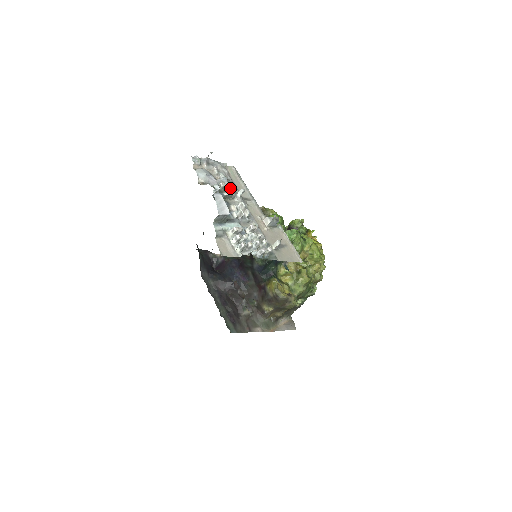
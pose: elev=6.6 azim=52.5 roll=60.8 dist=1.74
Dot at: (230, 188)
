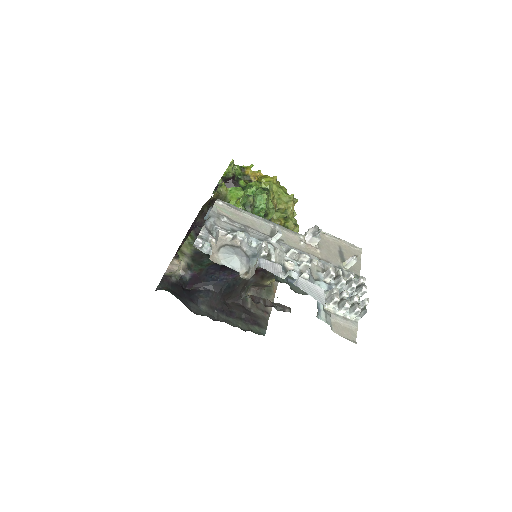
Dot at: occluded
